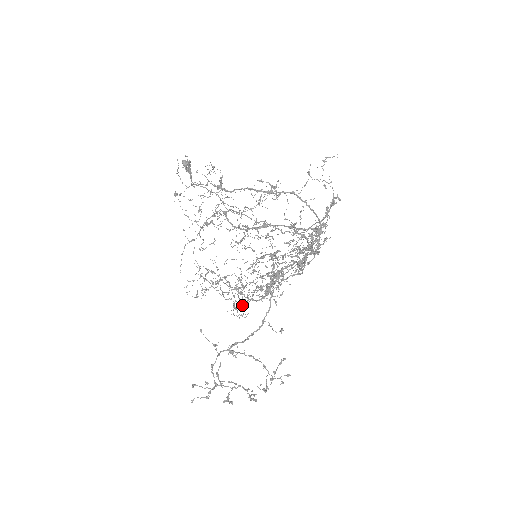
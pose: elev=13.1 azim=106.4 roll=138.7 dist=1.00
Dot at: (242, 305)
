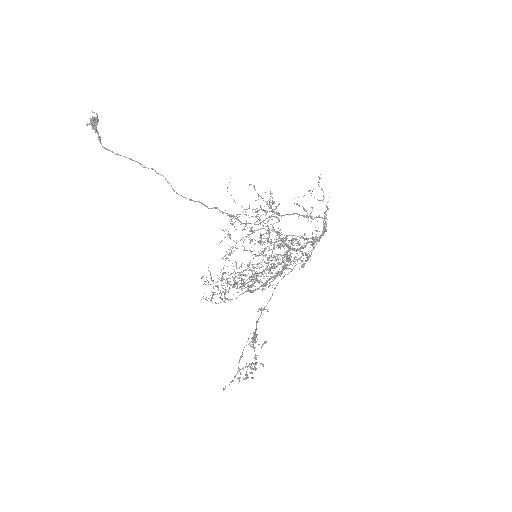
Dot at: occluded
